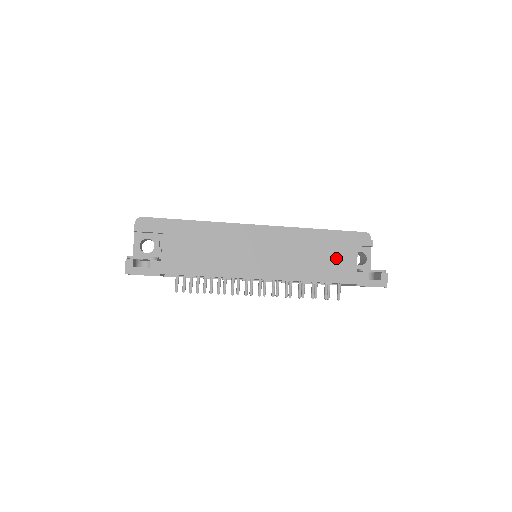
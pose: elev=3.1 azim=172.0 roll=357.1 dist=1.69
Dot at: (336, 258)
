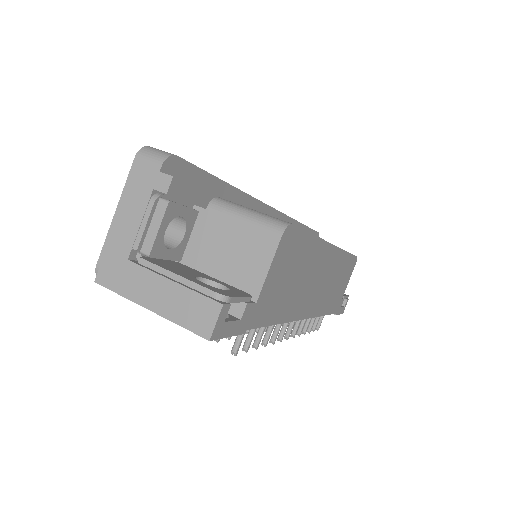
Dot at: (342, 285)
